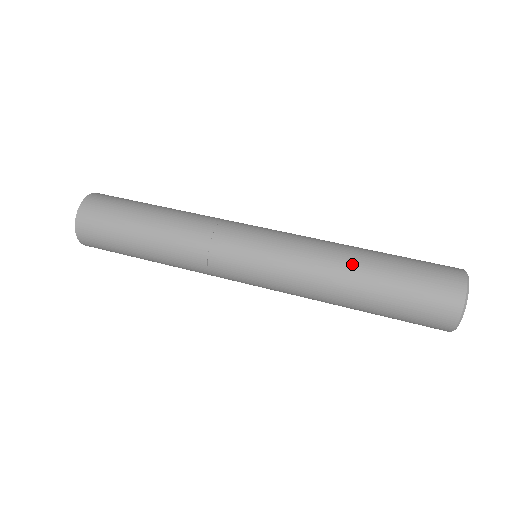
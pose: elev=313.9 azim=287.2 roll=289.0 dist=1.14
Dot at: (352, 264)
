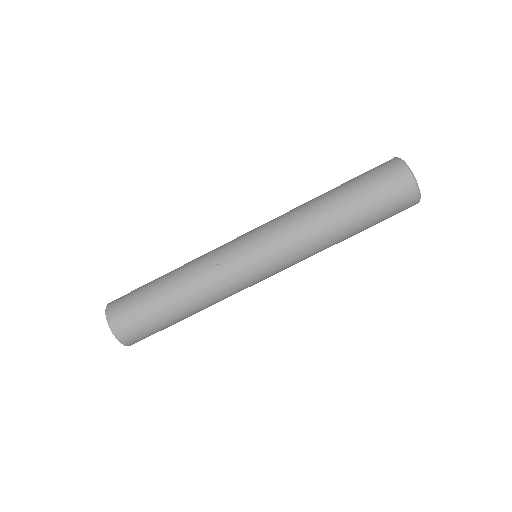
Dot at: (325, 211)
